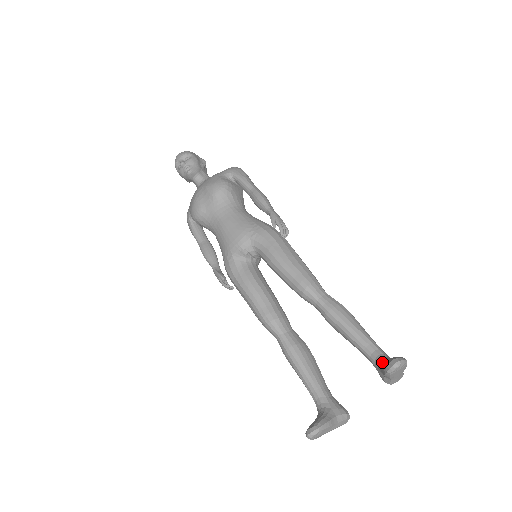
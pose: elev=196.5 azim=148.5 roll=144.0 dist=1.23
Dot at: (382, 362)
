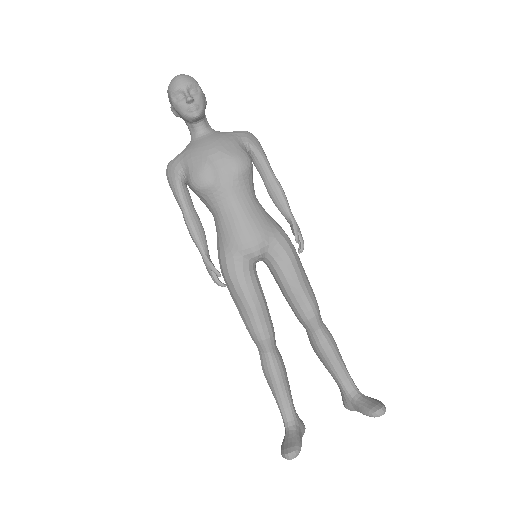
Dot at: (361, 400)
